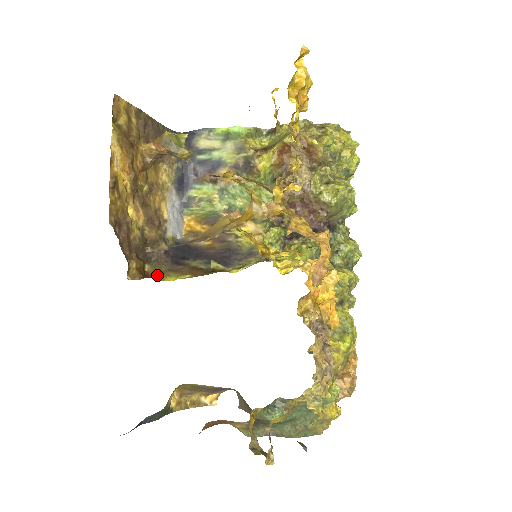
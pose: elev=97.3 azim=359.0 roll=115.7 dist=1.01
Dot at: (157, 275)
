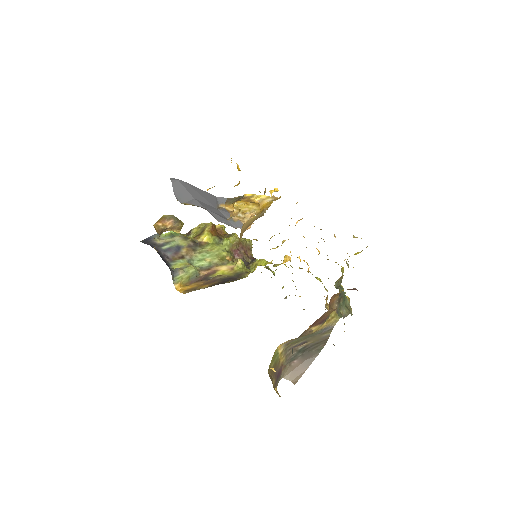
Dot at: occluded
